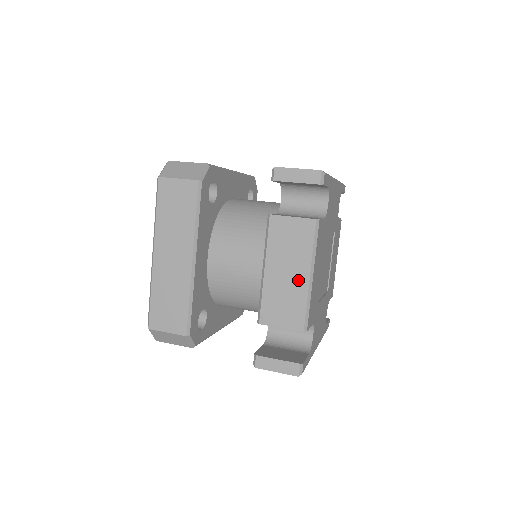
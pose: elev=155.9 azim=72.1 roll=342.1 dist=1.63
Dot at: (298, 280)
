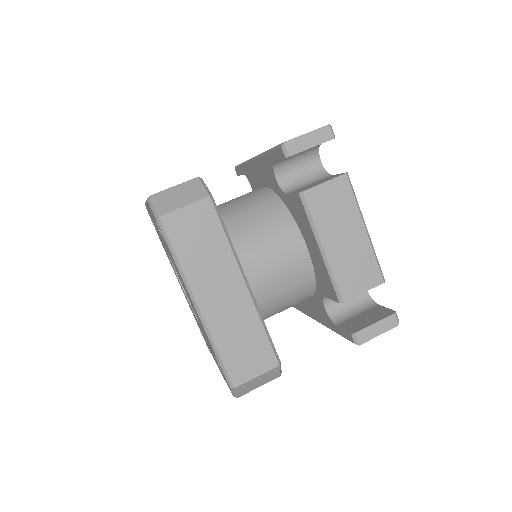
Dot at: (357, 239)
